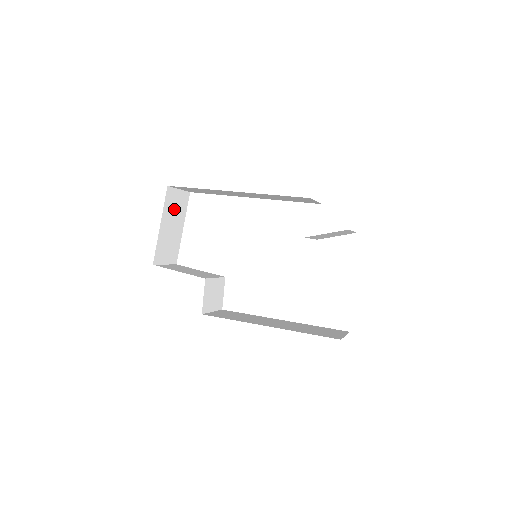
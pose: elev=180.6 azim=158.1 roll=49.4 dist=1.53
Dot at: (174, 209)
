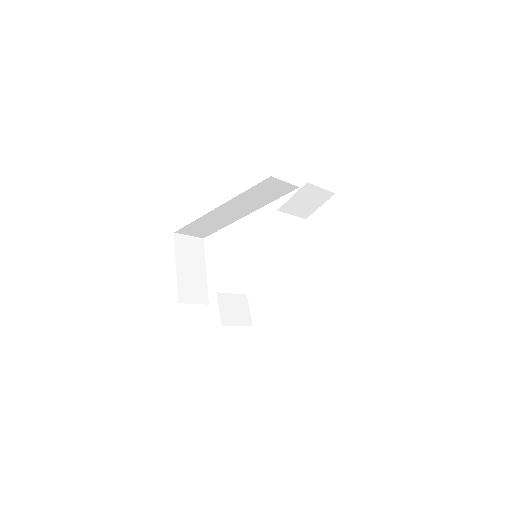
Dot at: (189, 253)
